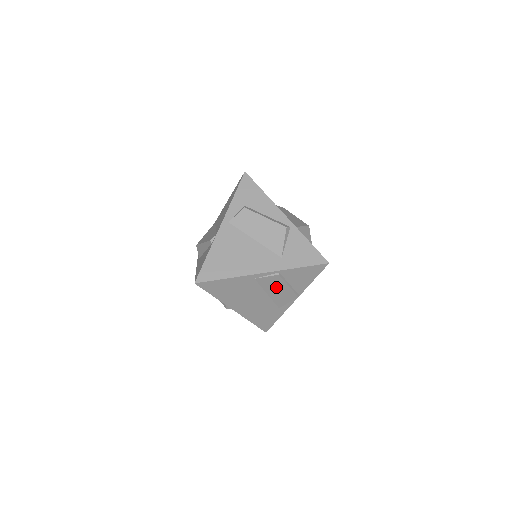
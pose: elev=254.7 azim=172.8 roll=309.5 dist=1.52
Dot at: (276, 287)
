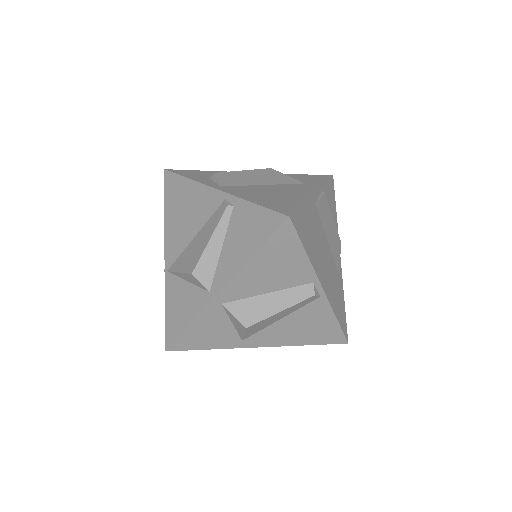
Dot at: (328, 223)
